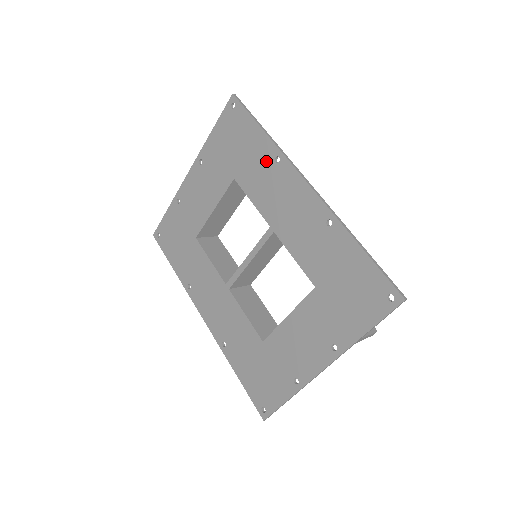
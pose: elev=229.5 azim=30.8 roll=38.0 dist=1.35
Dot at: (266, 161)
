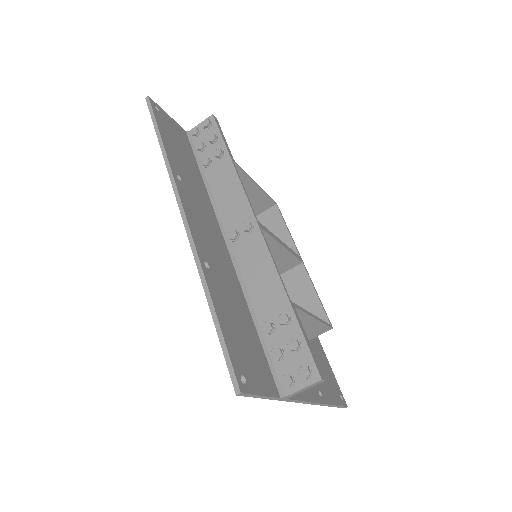
Dot at: occluded
